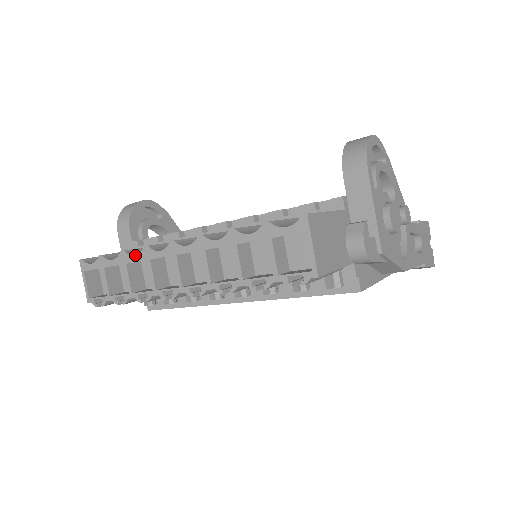
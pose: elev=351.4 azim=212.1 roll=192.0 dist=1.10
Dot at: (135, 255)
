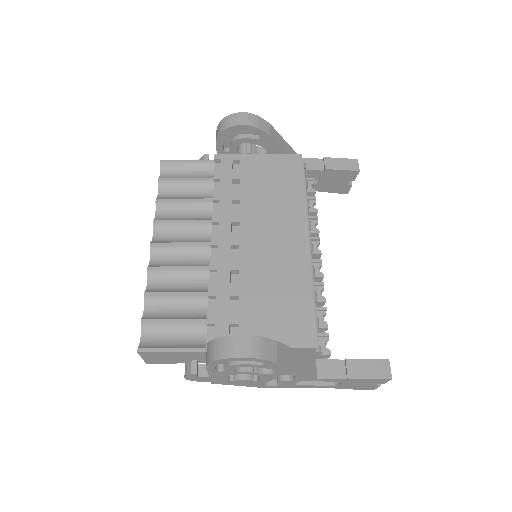
Dot at: (155, 214)
